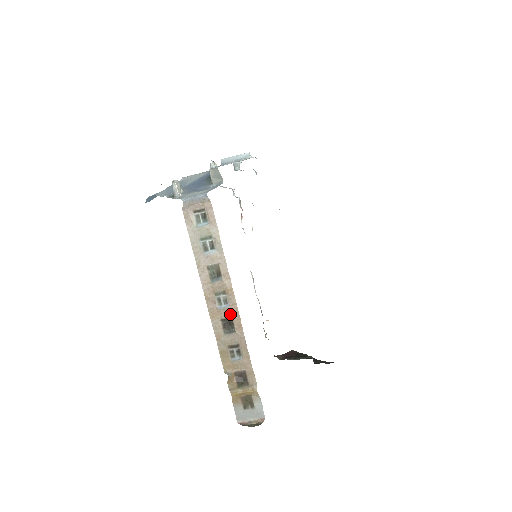
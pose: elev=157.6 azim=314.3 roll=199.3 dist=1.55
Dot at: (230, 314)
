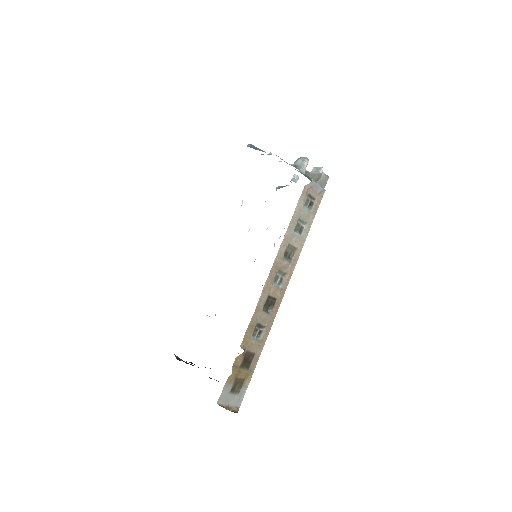
Dot at: (277, 295)
